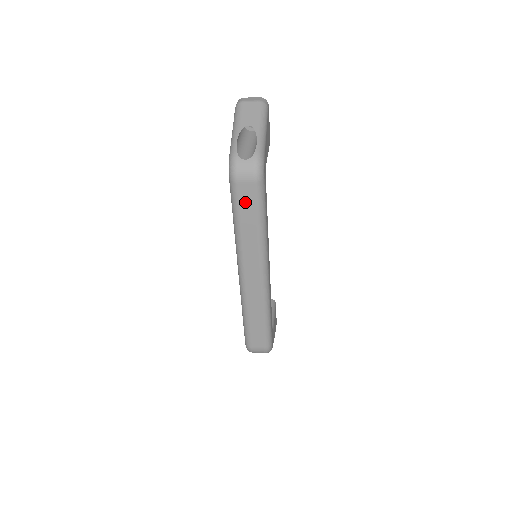
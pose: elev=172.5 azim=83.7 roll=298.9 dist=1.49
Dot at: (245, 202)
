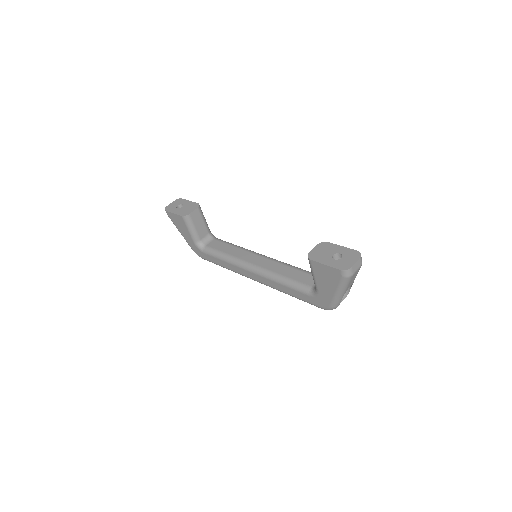
Dot at: occluded
